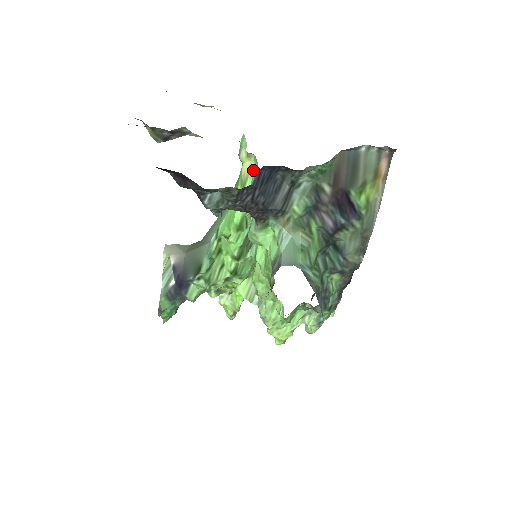
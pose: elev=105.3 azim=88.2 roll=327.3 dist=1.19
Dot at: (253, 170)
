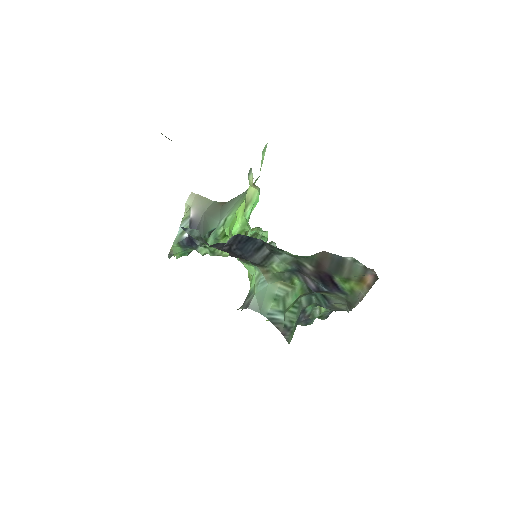
Dot at: (256, 199)
